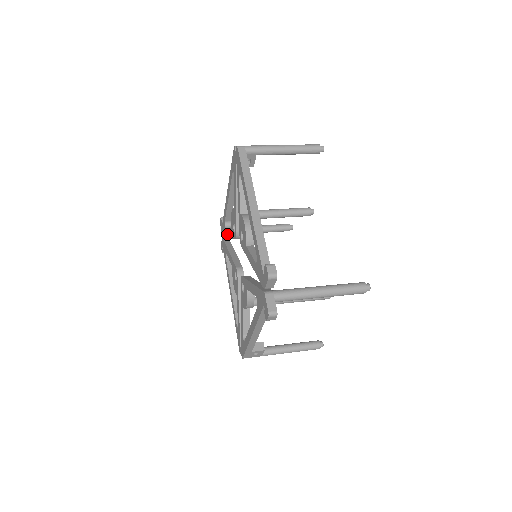
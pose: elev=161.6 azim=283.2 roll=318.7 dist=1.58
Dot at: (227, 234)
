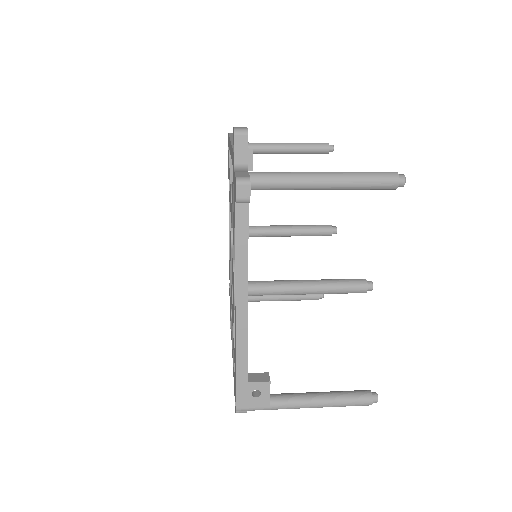
Dot at: occluded
